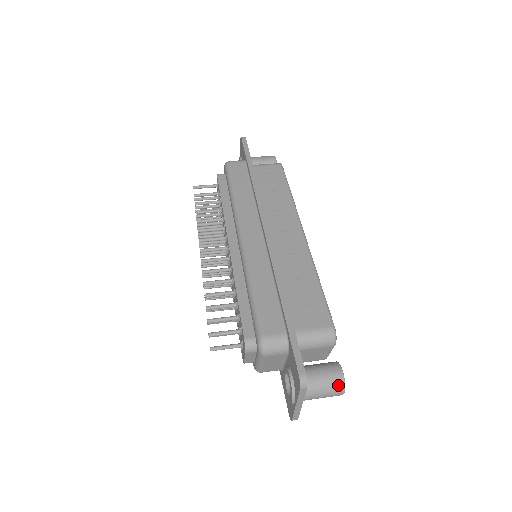
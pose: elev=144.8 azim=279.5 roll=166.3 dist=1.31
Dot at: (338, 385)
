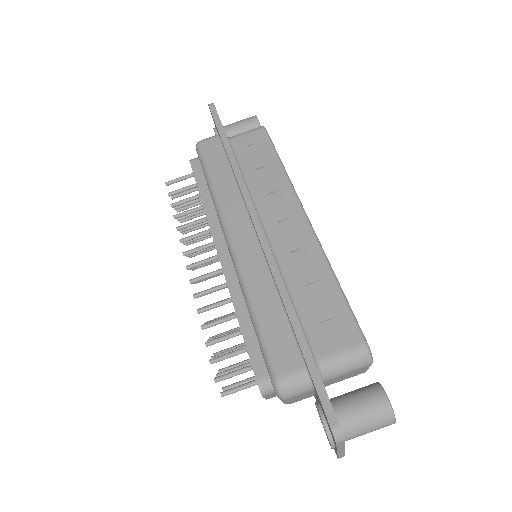
Dot at: (385, 417)
